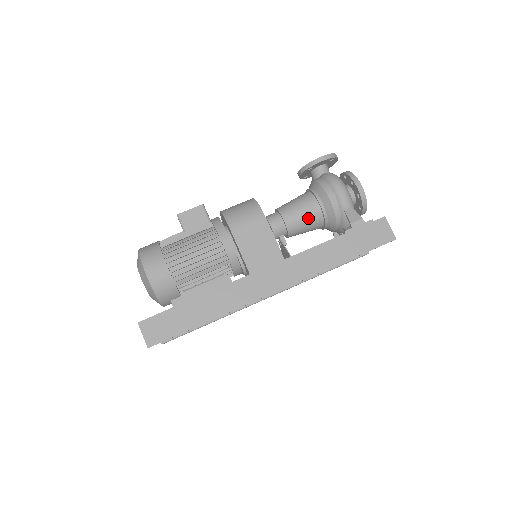
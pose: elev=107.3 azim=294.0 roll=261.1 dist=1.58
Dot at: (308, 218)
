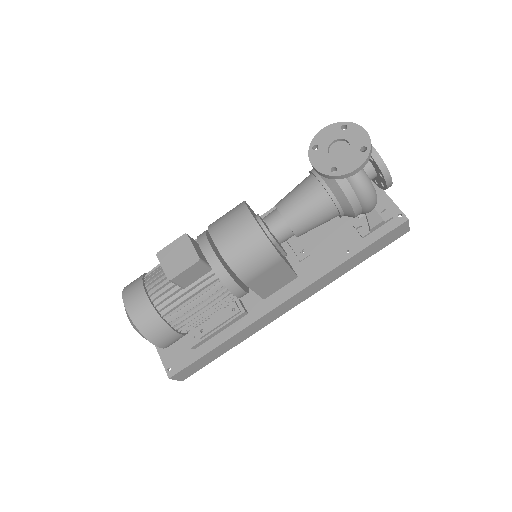
Dot at: occluded
